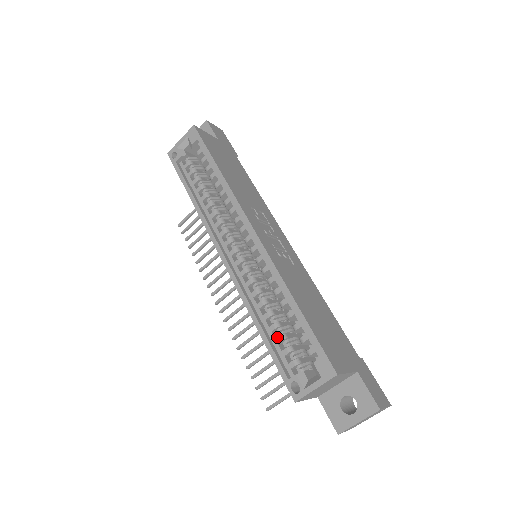
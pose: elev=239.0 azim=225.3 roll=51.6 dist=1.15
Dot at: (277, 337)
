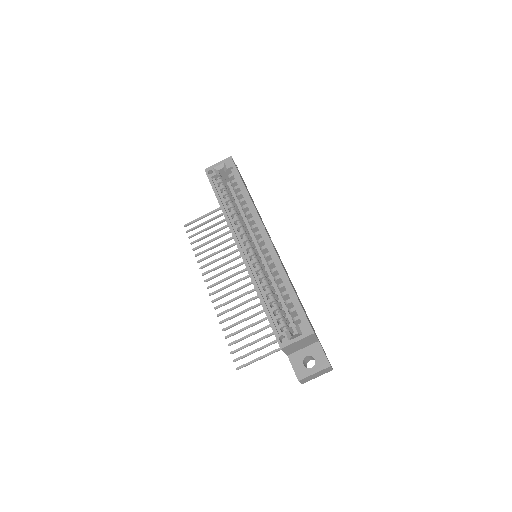
Dot at: (273, 307)
